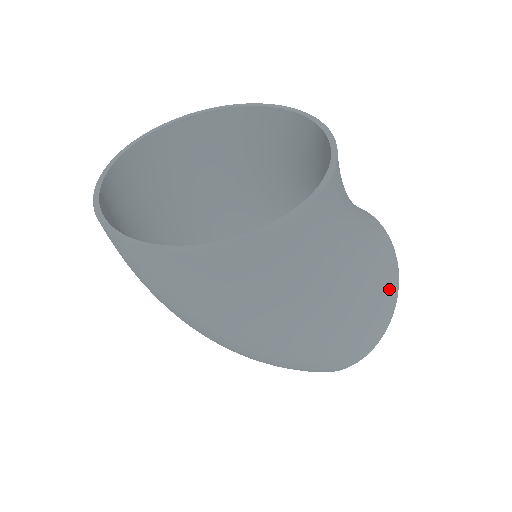
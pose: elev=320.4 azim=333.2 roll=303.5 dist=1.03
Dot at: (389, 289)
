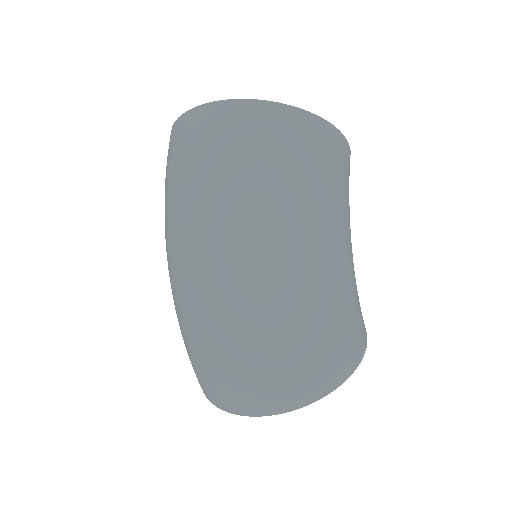
Dot at: occluded
